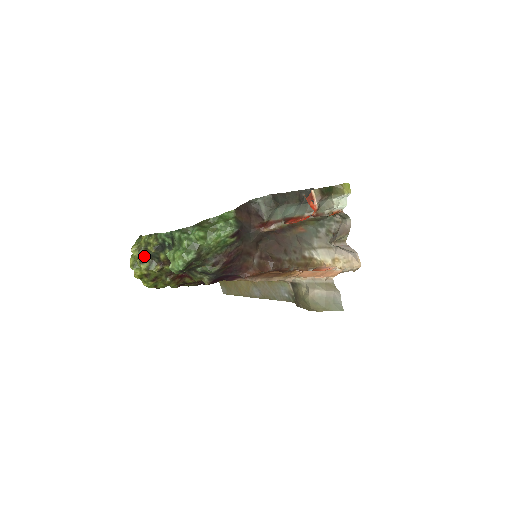
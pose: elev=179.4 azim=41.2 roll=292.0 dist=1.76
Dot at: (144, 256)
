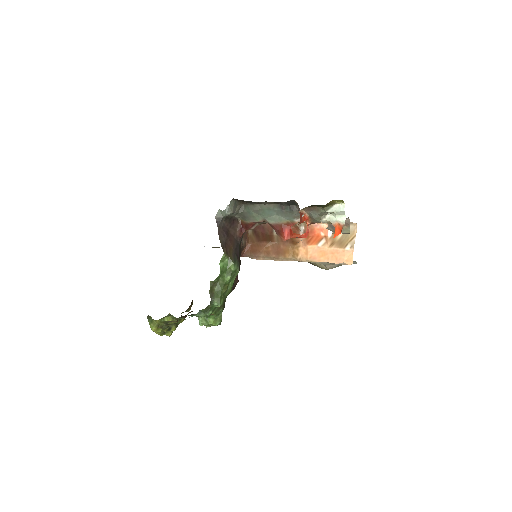
Dot at: (168, 326)
